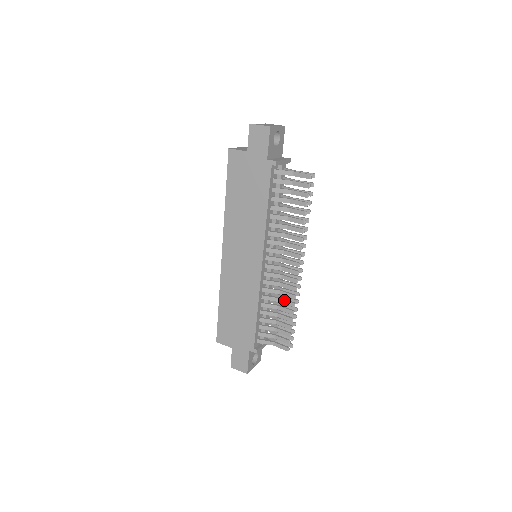
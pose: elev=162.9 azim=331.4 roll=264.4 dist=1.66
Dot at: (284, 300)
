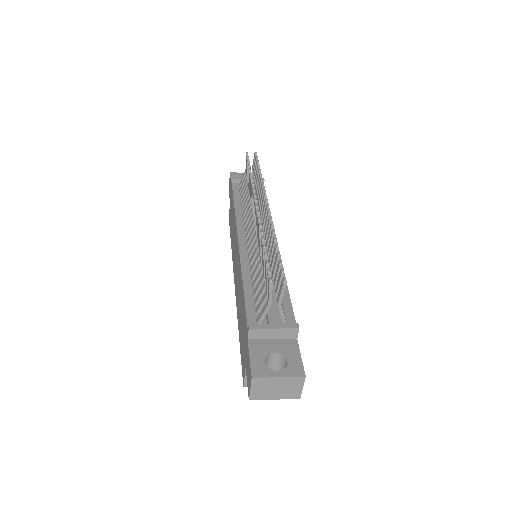
Dot at: (259, 244)
